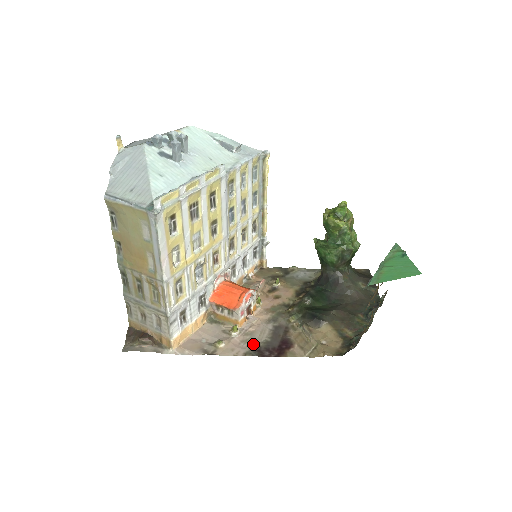
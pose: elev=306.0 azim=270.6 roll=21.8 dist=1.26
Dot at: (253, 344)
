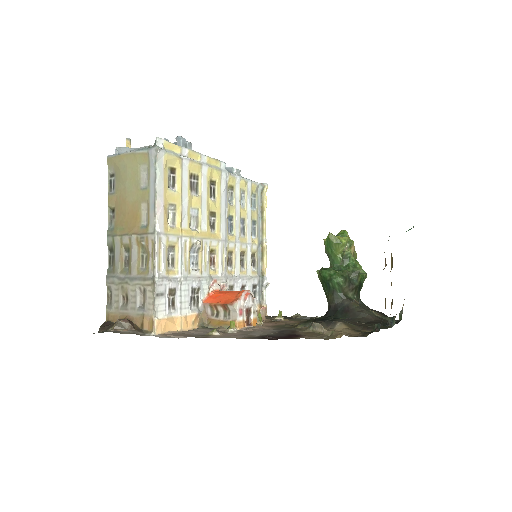
Dot at: (254, 335)
